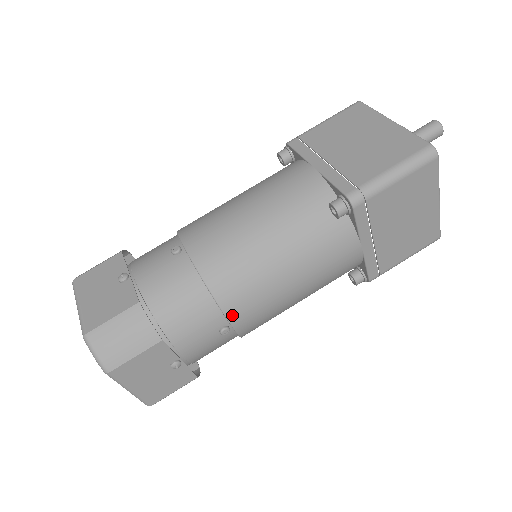
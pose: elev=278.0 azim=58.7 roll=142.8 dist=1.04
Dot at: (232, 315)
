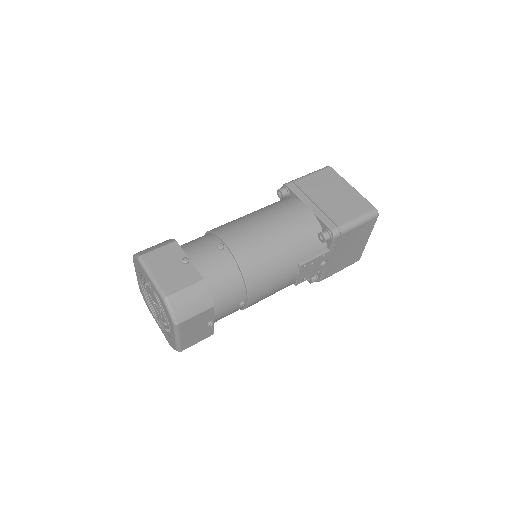
Dot at: (224, 236)
